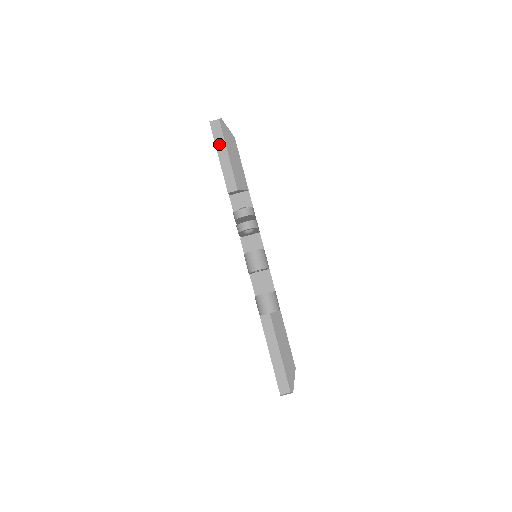
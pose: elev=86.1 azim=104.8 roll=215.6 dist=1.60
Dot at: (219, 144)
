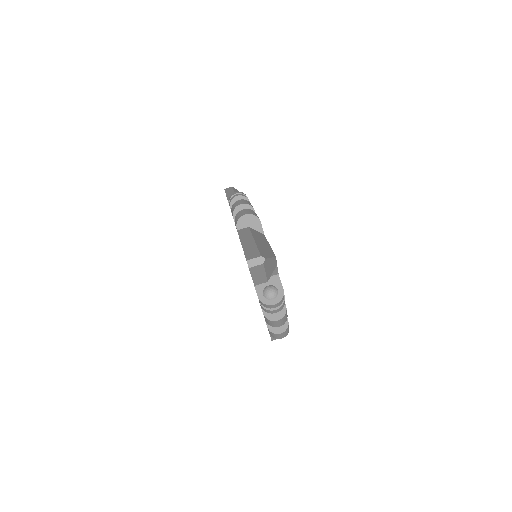
Dot at: (228, 192)
